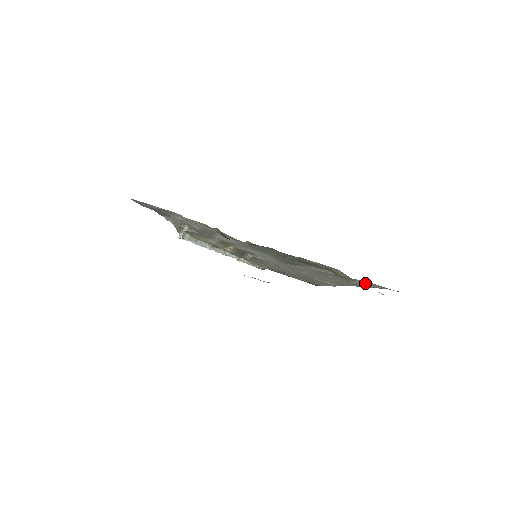
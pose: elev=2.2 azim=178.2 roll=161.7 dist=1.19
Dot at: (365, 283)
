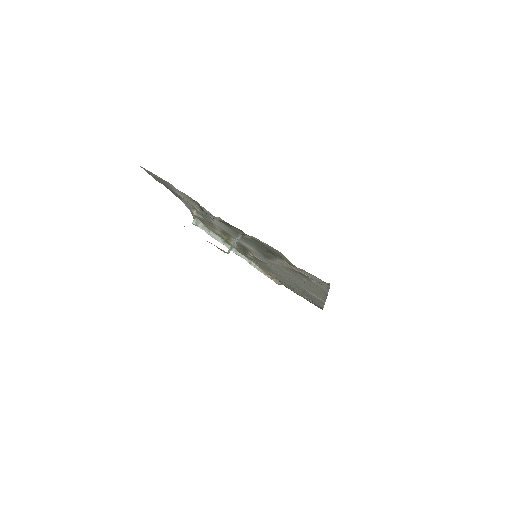
Dot at: (316, 280)
